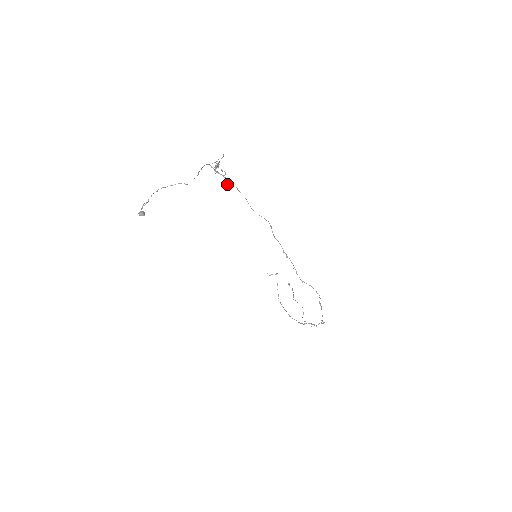
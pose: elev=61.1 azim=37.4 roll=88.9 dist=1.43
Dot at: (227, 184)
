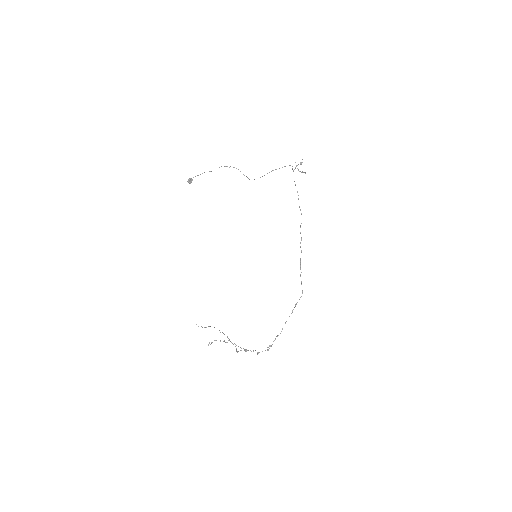
Dot at: occluded
